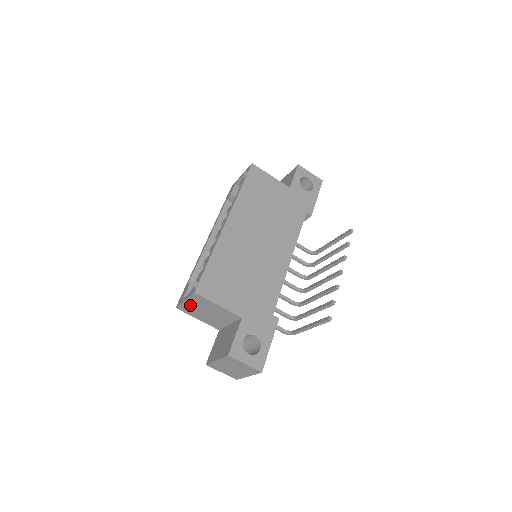
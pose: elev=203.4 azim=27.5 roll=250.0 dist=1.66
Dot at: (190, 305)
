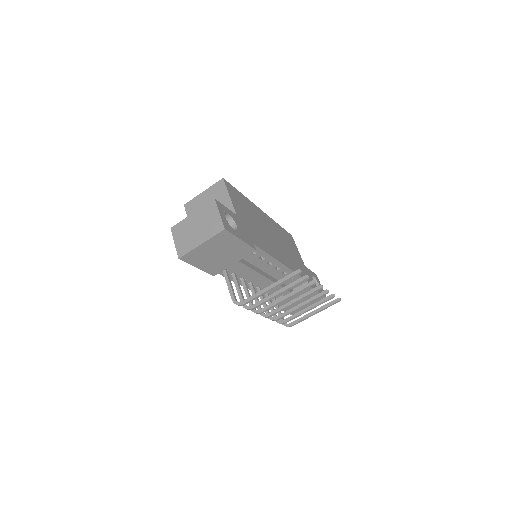
Dot at: (202, 199)
